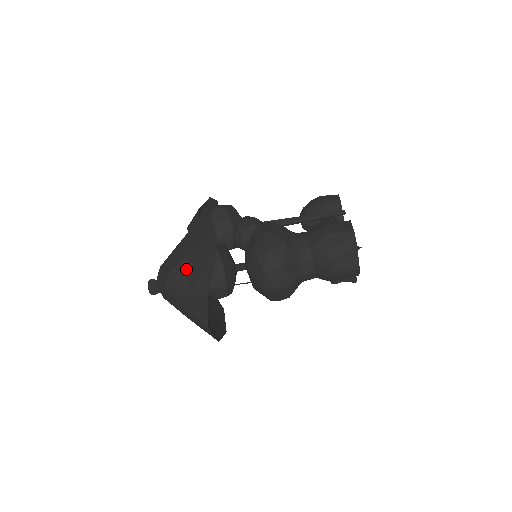
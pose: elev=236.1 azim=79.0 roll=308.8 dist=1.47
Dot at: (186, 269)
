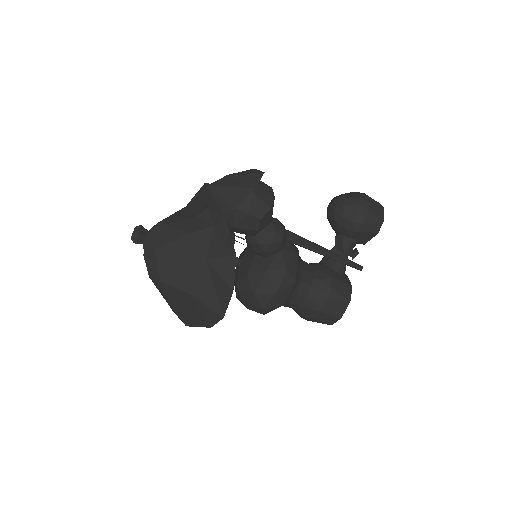
Dot at: (179, 296)
